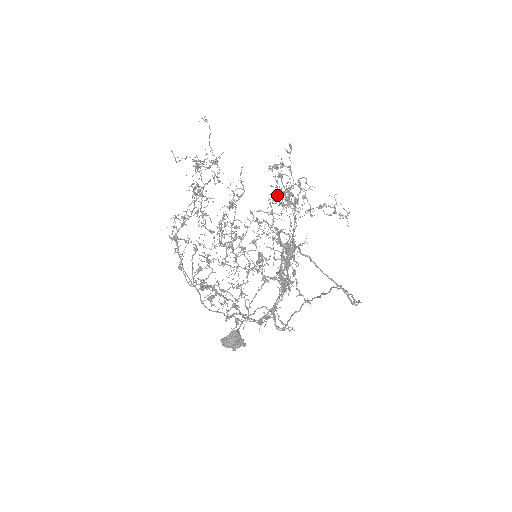
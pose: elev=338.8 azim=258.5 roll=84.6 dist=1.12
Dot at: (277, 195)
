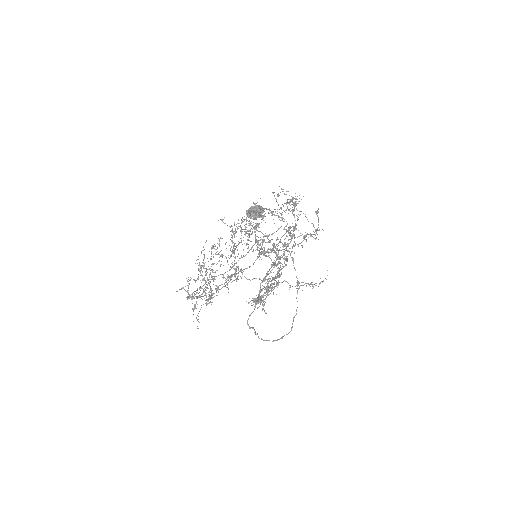
Dot at: occluded
